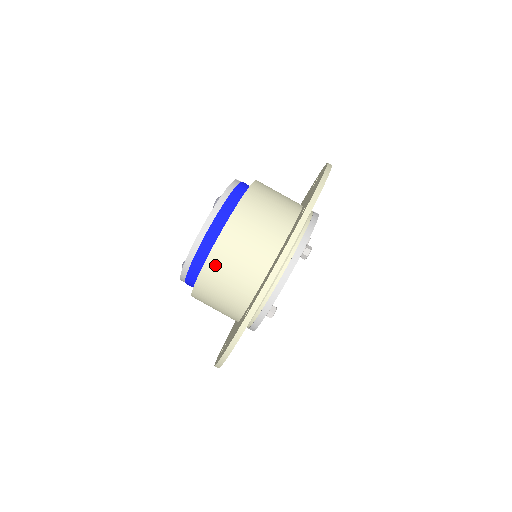
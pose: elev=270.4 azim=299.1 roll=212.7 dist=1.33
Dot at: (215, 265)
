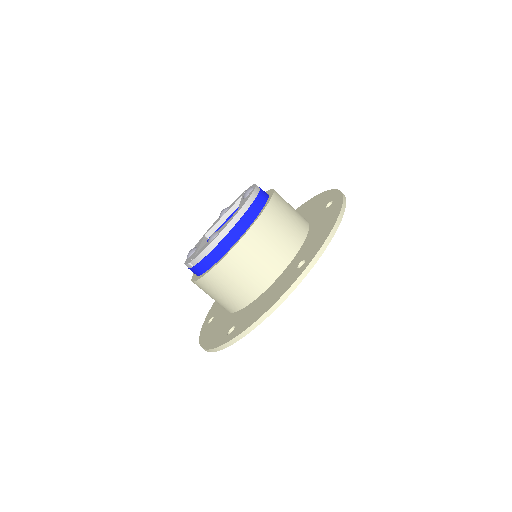
Dot at: (260, 230)
